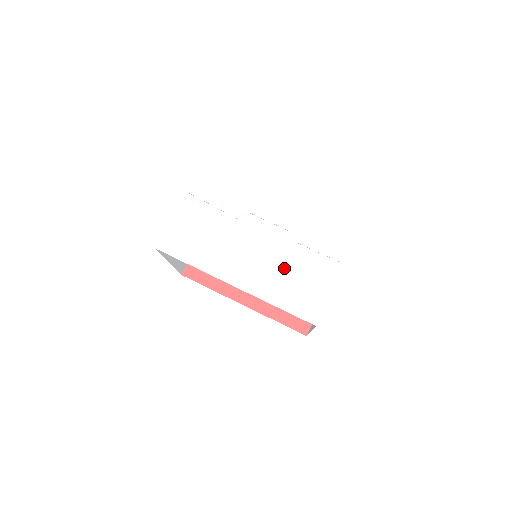
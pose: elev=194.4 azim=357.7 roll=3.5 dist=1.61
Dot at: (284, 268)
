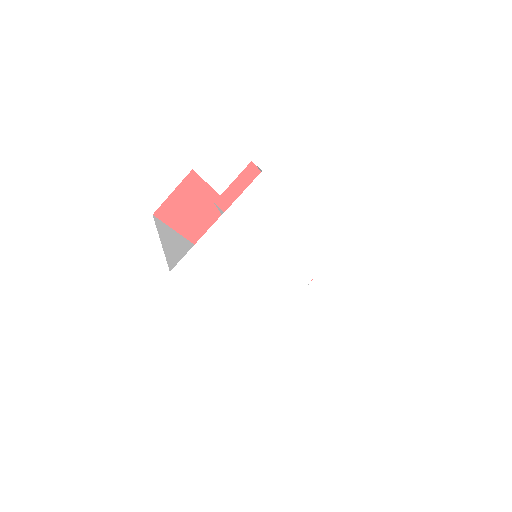
Dot at: (291, 307)
